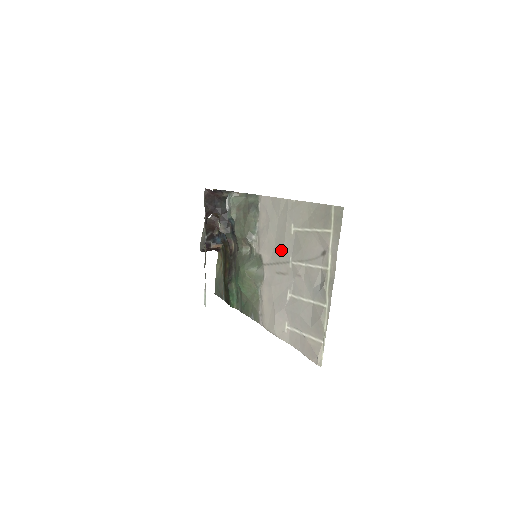
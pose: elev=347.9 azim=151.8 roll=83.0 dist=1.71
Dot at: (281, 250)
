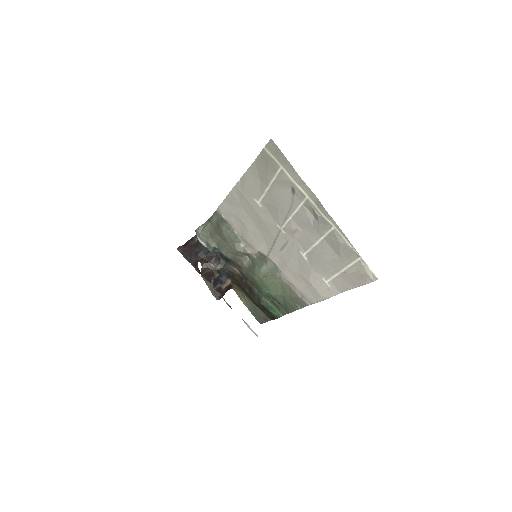
Dot at: (267, 229)
